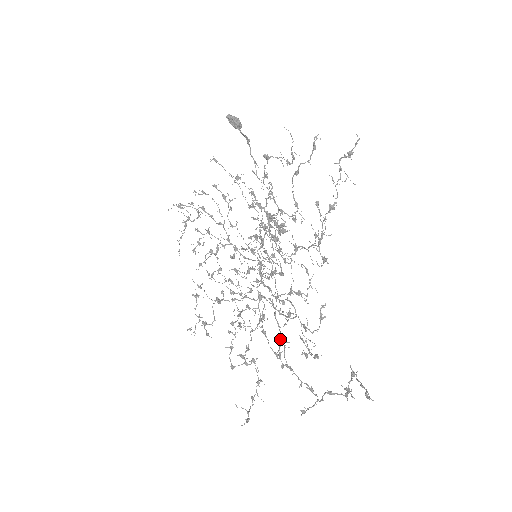
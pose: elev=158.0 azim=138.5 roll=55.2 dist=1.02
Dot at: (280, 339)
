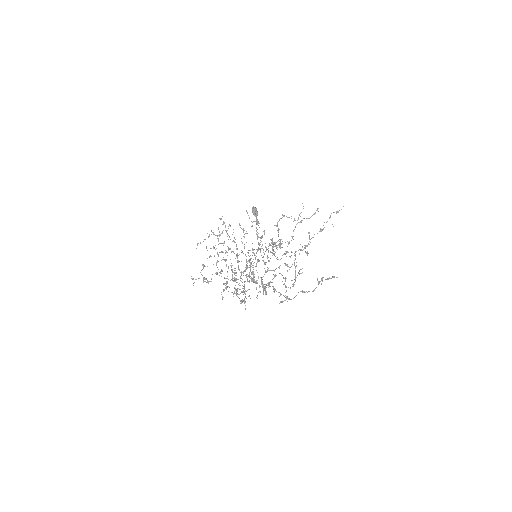
Dot at: occluded
